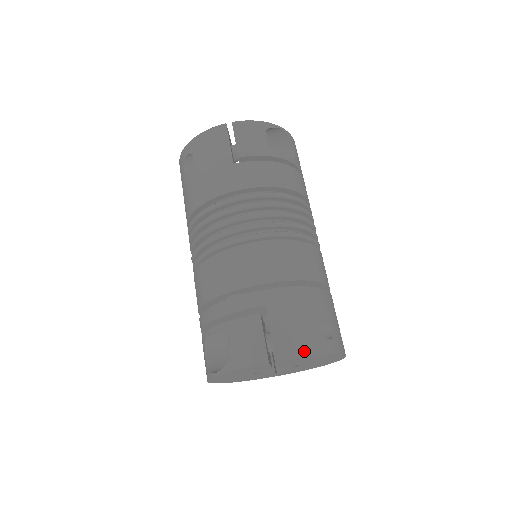
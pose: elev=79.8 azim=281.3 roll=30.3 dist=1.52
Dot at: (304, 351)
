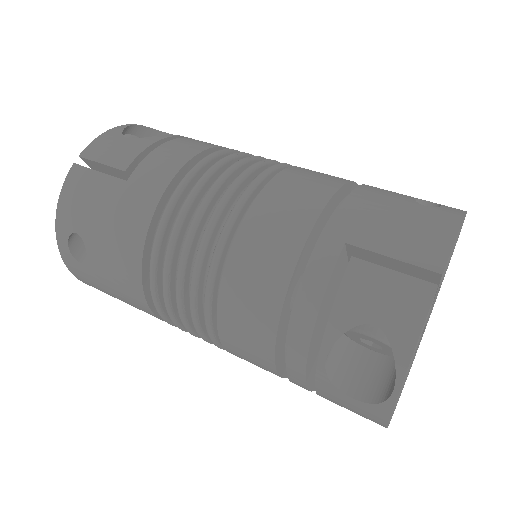
Dot at: (447, 233)
